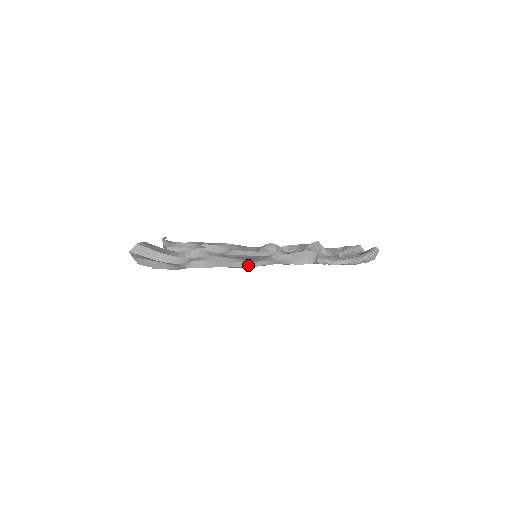
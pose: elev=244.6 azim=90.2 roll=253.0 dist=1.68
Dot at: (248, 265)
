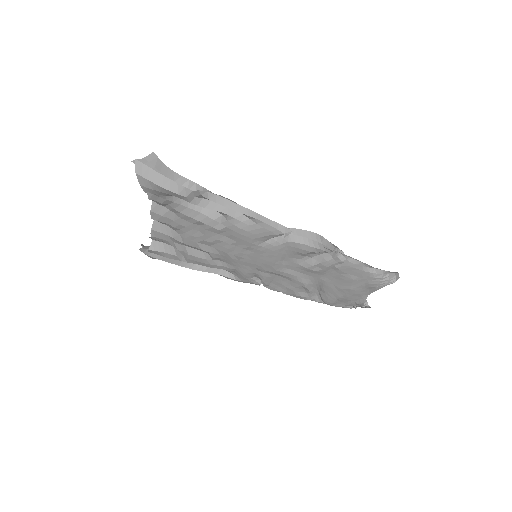
Dot at: (260, 219)
